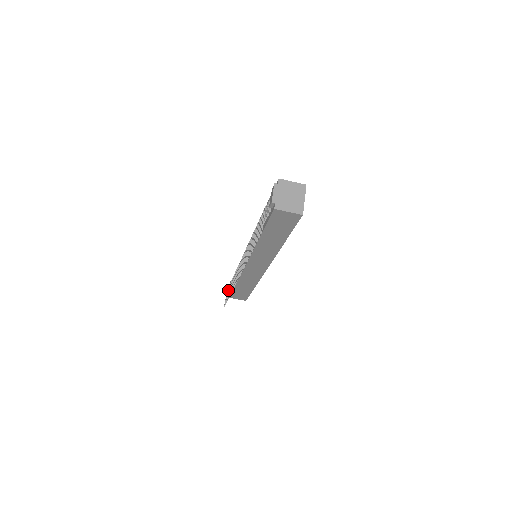
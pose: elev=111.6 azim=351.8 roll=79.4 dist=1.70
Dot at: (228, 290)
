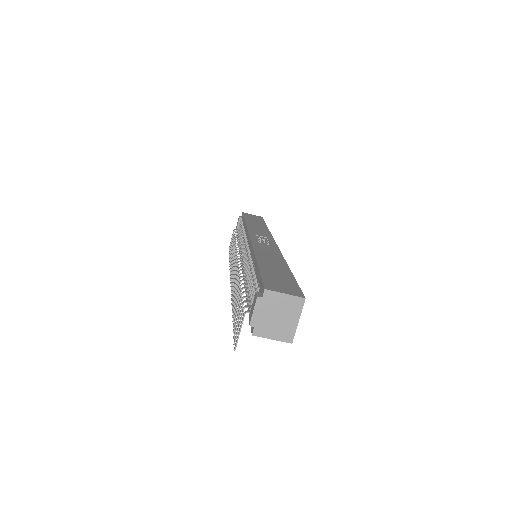
Dot at: (232, 242)
